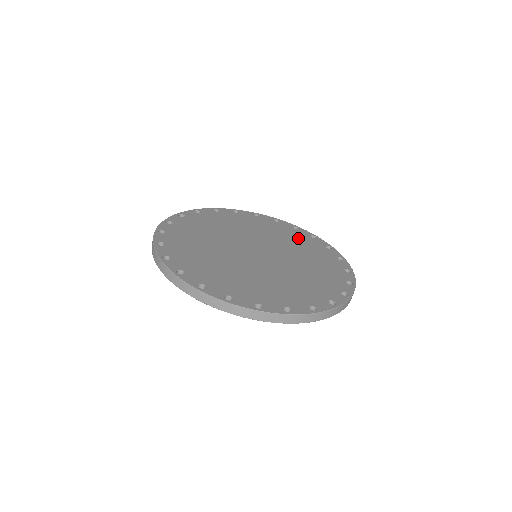
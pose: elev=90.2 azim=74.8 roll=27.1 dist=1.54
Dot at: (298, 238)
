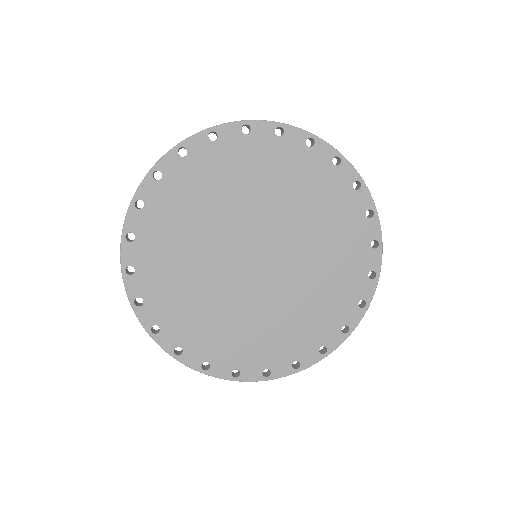
Dot at: (329, 198)
